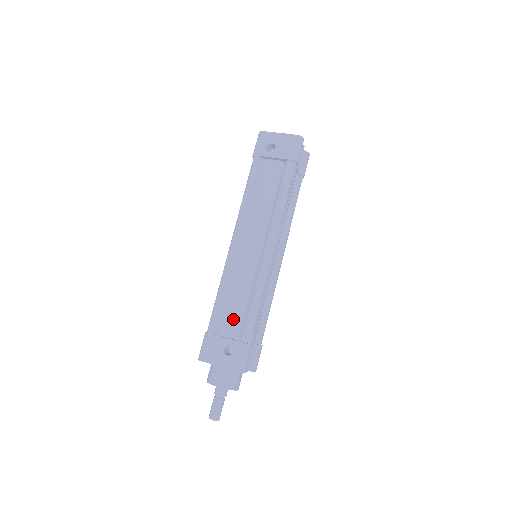
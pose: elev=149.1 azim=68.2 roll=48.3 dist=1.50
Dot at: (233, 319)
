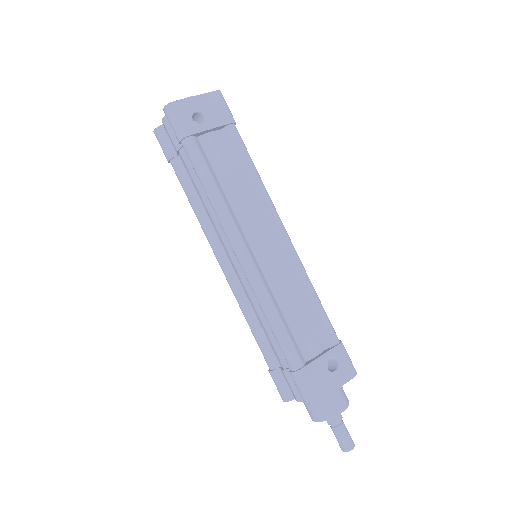
Dot at: (307, 333)
